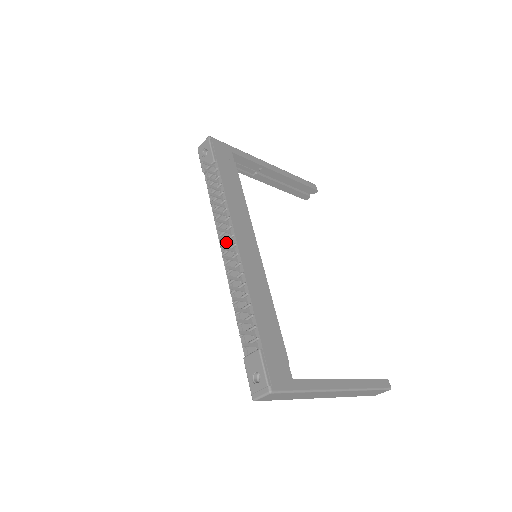
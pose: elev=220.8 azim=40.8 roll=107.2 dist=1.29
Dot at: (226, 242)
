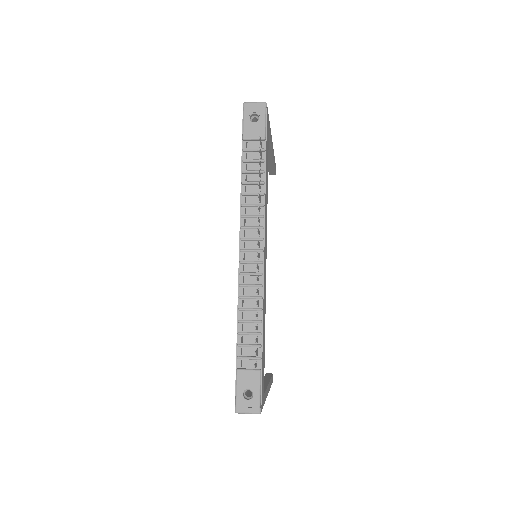
Dot at: (250, 240)
